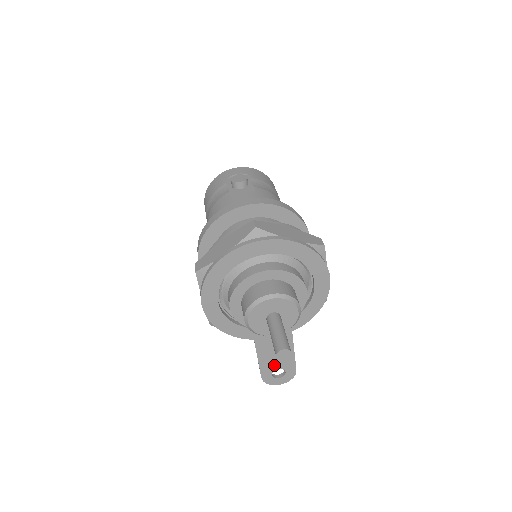
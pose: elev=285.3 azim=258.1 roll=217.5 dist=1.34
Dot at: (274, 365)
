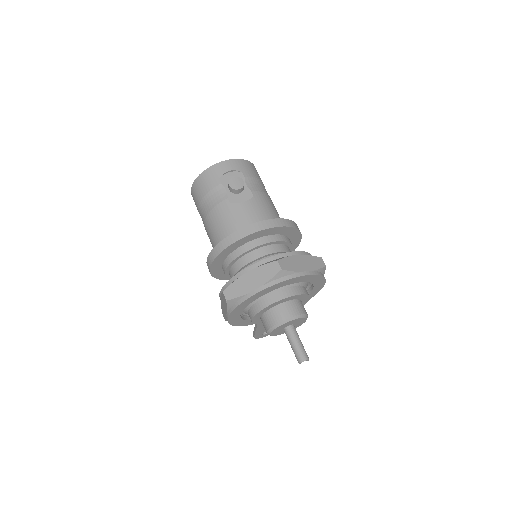
Dot at: occluded
